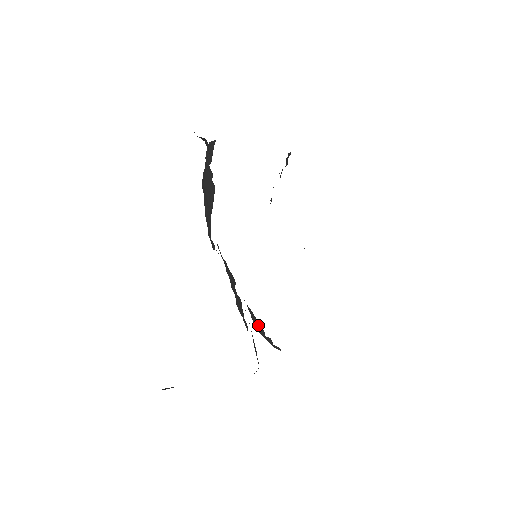
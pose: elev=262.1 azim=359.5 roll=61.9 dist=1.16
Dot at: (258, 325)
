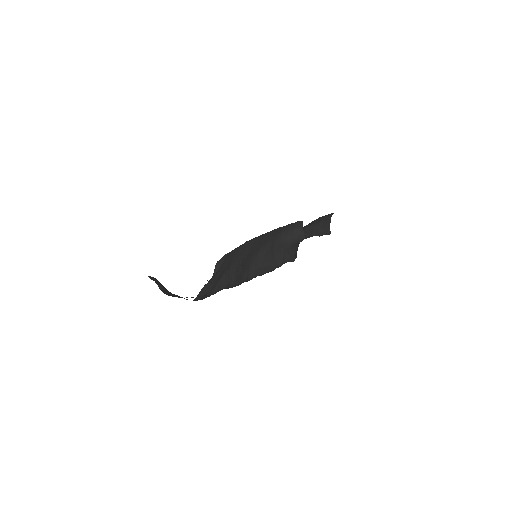
Dot at: (219, 268)
